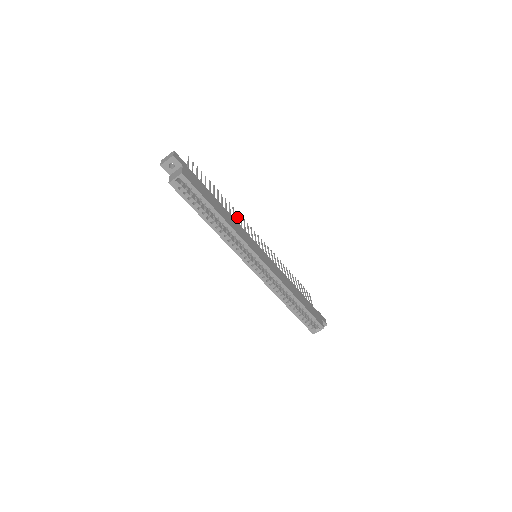
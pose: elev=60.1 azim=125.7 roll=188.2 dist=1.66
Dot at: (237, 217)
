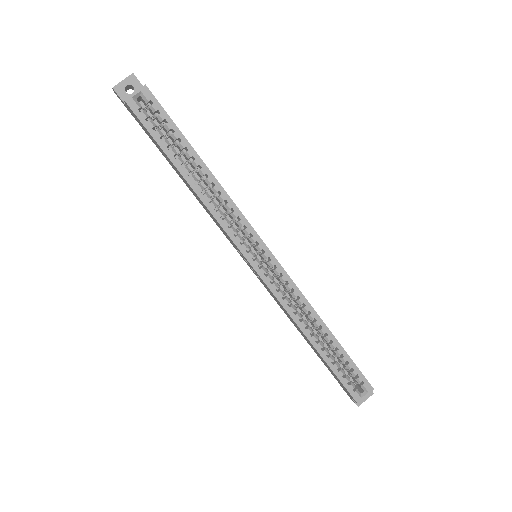
Dot at: occluded
